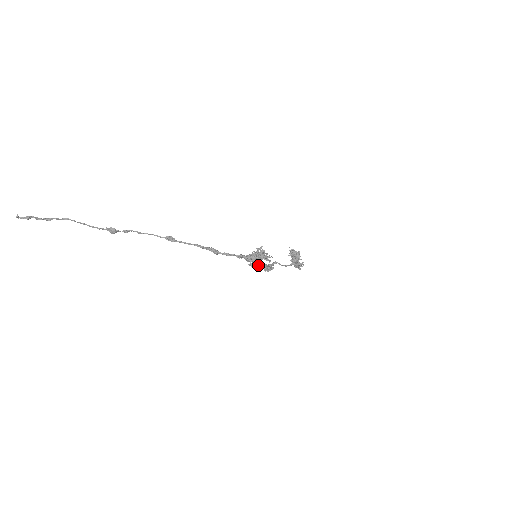
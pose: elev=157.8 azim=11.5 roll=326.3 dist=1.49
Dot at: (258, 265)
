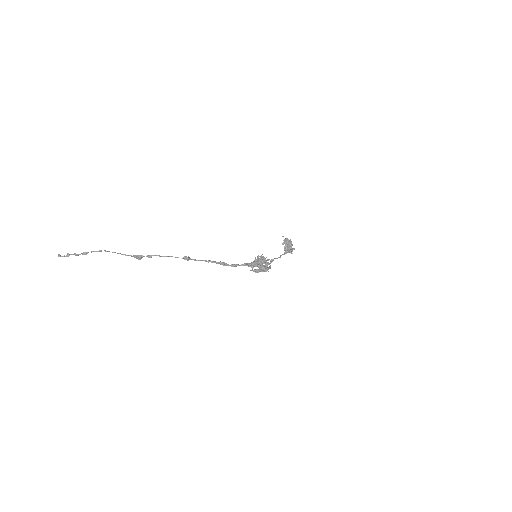
Dot at: (259, 270)
